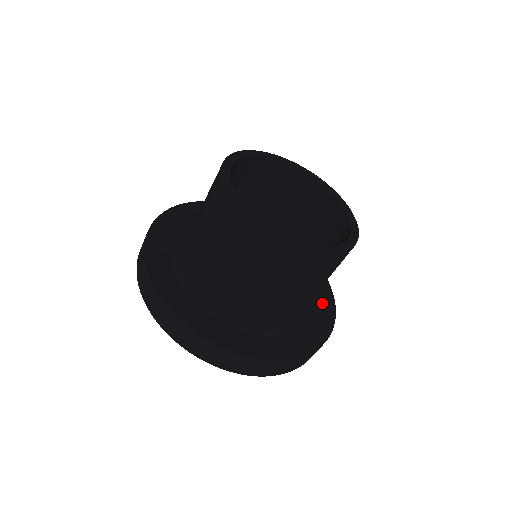
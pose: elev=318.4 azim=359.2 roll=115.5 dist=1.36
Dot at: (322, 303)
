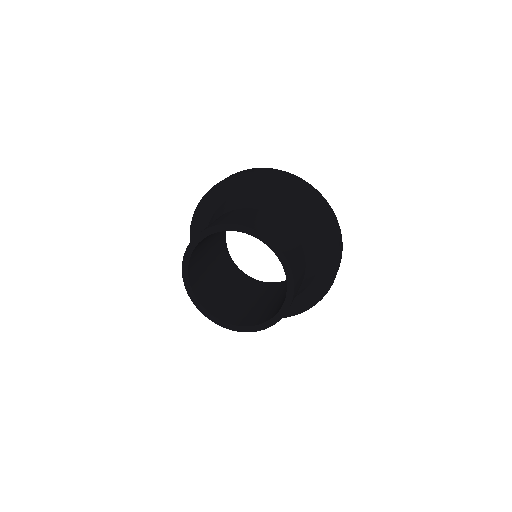
Dot at: (303, 204)
